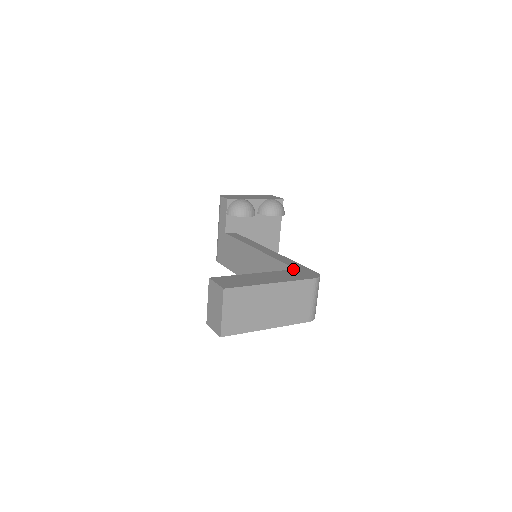
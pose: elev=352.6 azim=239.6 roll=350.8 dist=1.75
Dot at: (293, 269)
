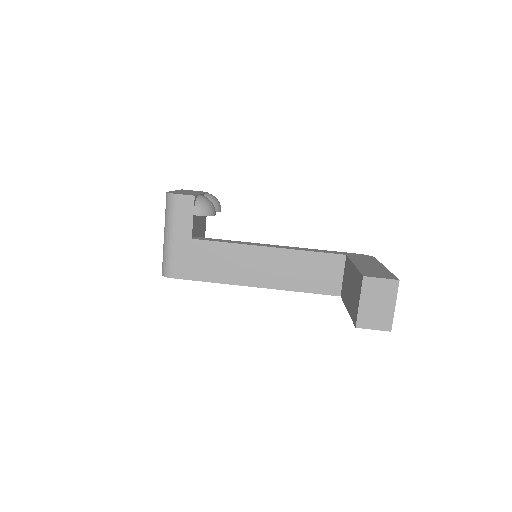
Dot at: (347, 255)
